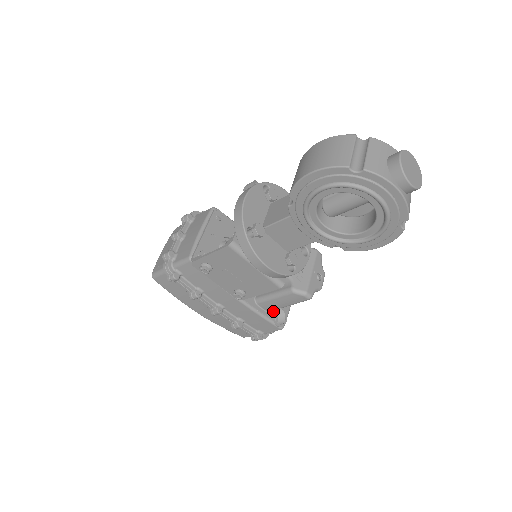
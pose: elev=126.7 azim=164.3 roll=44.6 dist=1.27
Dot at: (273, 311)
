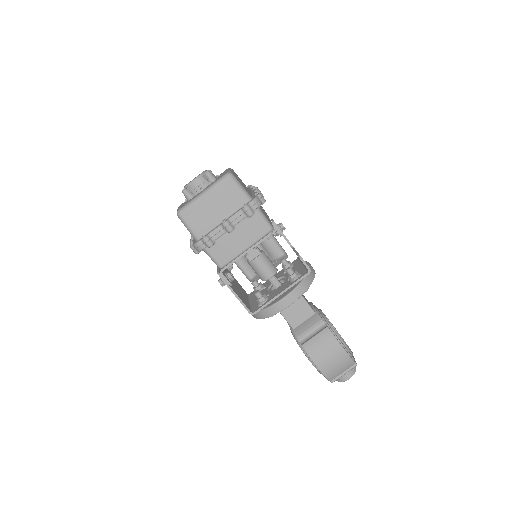
Dot at: occluded
